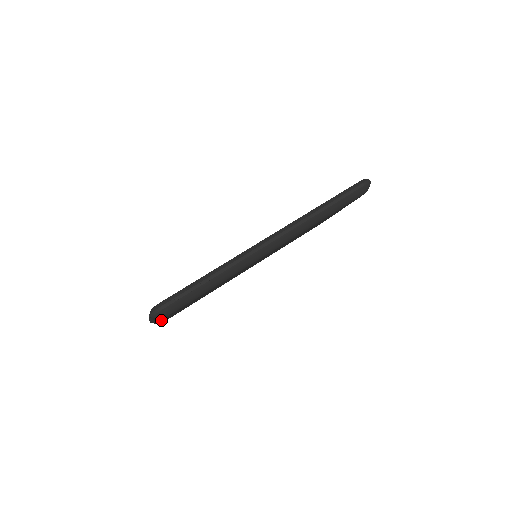
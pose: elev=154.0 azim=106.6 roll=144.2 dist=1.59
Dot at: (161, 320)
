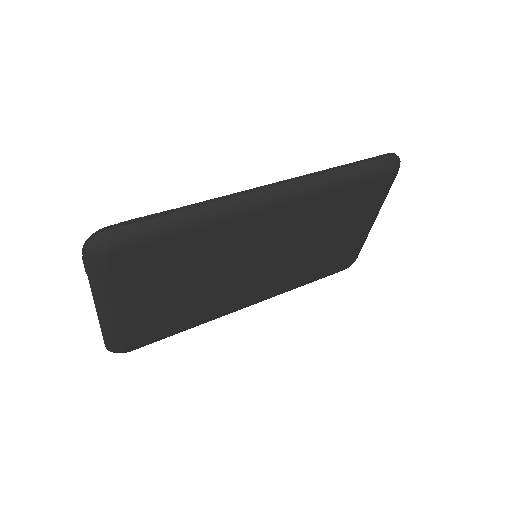
Dot at: (109, 303)
